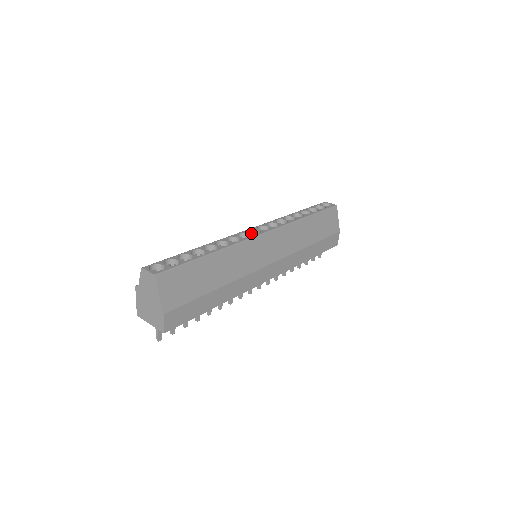
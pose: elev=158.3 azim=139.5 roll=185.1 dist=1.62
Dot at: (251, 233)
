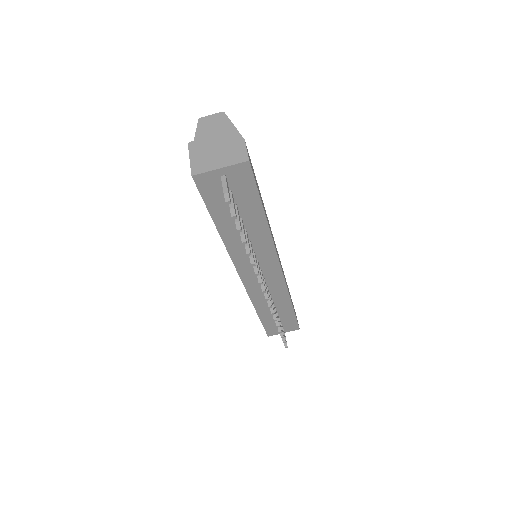
Dot at: occluded
